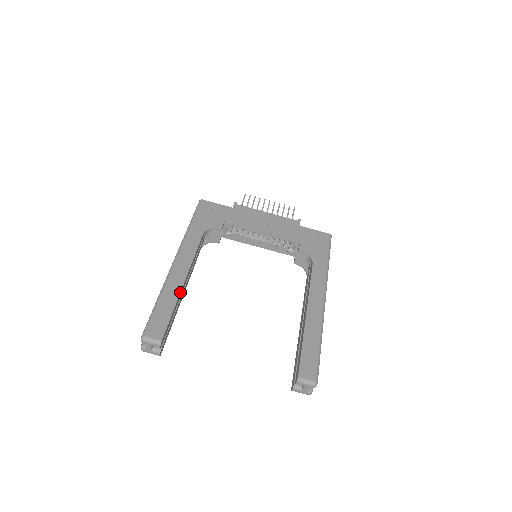
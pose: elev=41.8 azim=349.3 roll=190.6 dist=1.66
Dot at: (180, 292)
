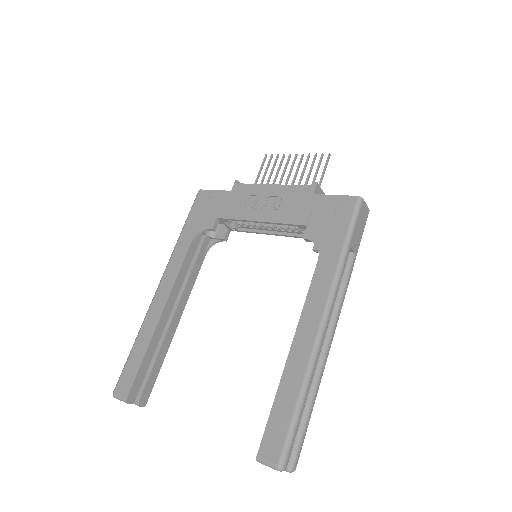
Dot at: (154, 332)
